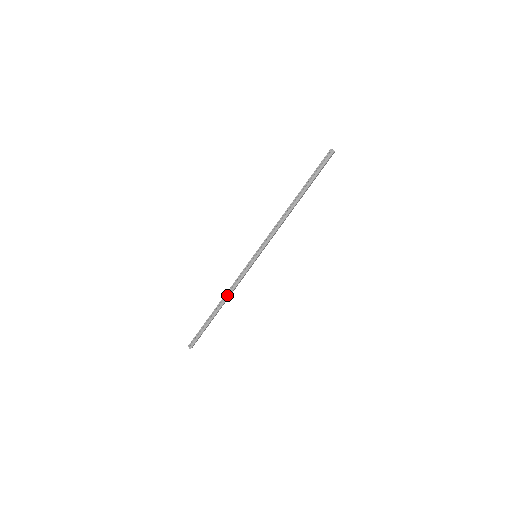
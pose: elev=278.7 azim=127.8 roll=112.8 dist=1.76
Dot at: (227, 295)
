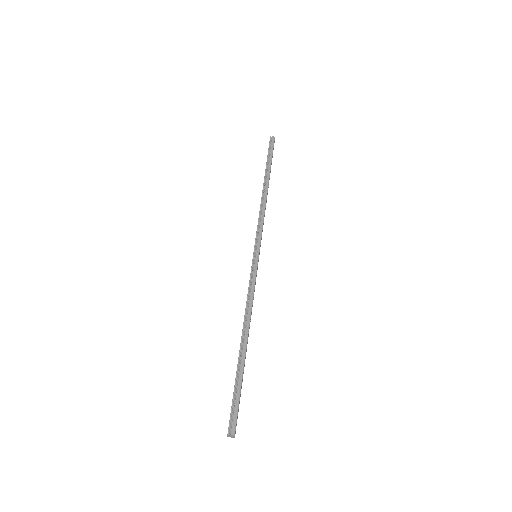
Dot at: (247, 316)
